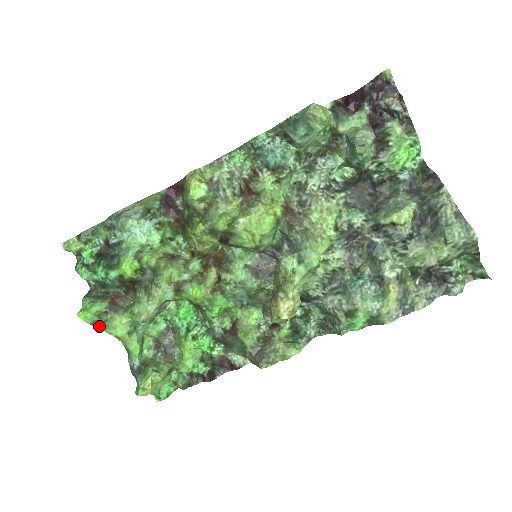
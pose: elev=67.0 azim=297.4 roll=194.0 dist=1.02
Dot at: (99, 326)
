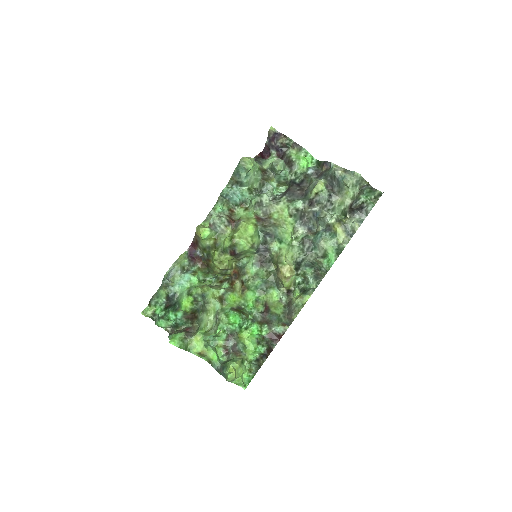
Dot at: (185, 349)
